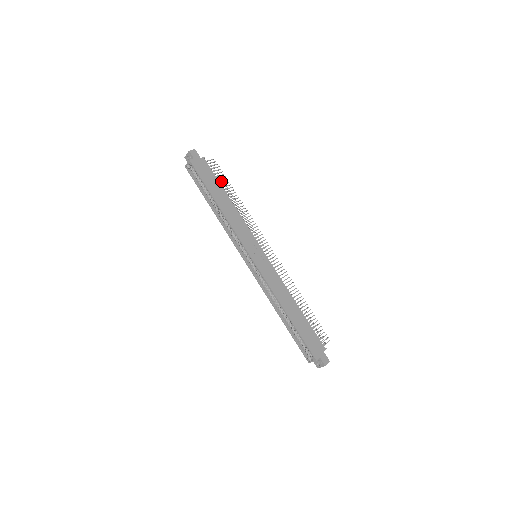
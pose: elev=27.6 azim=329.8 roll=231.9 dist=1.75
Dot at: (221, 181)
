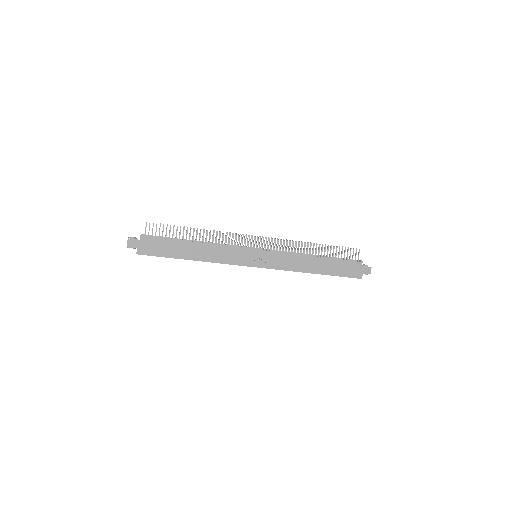
Dot at: (173, 235)
